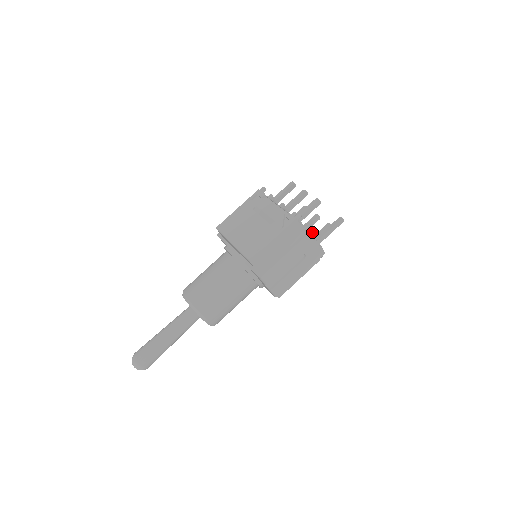
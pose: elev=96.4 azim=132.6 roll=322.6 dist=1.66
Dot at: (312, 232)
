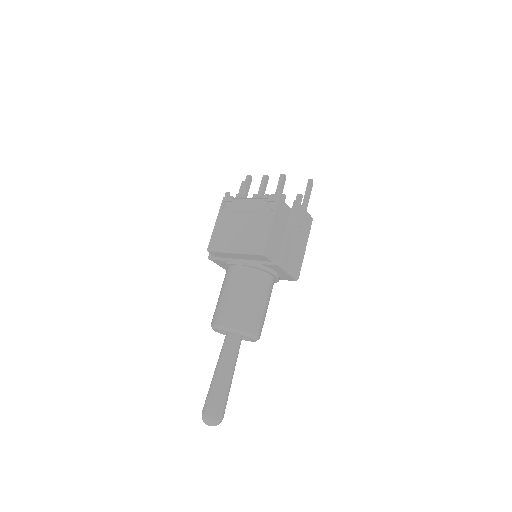
Dot at: (297, 202)
